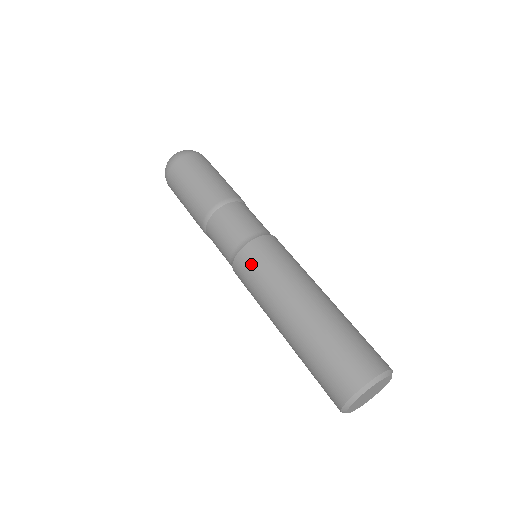
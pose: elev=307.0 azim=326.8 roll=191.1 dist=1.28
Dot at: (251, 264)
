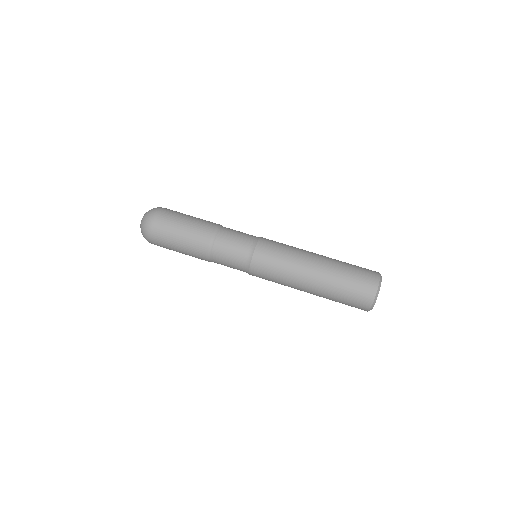
Dot at: (263, 278)
